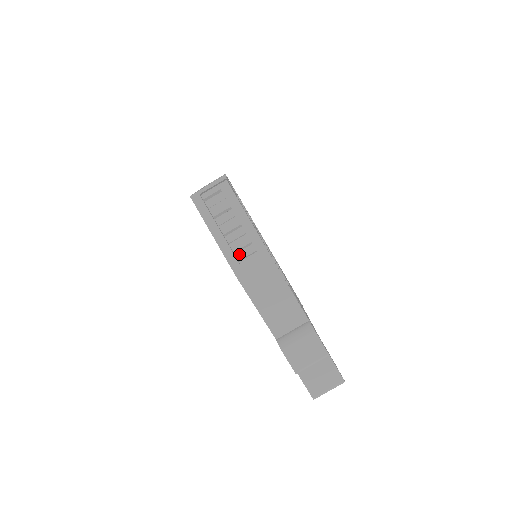
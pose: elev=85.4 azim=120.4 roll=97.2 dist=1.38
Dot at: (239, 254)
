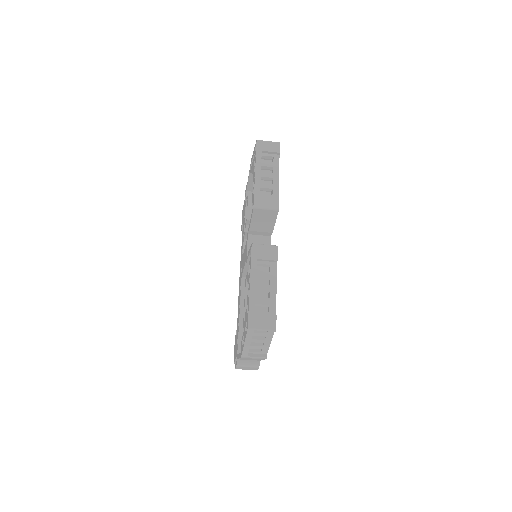
Dot at: occluded
